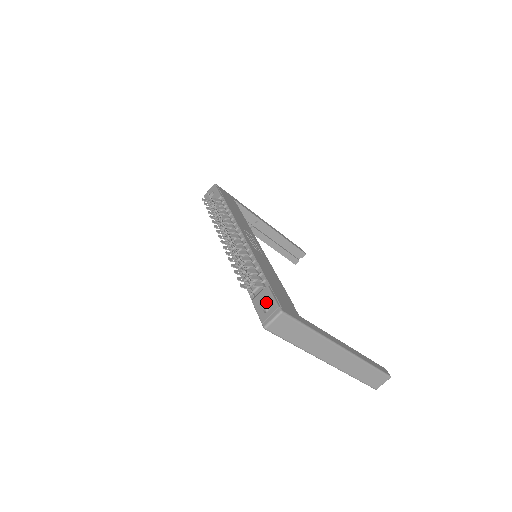
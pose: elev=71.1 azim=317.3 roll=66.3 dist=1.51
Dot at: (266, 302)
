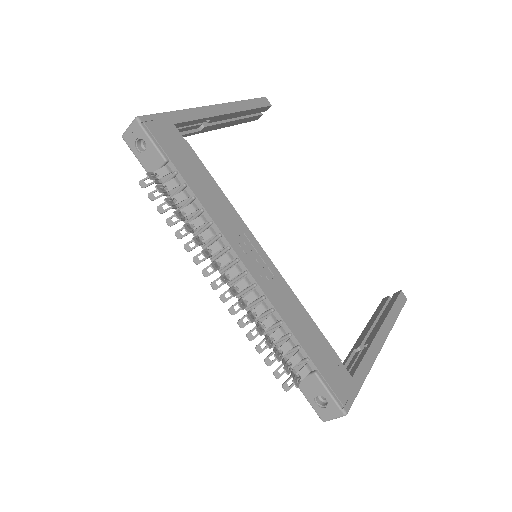
Dot at: (319, 395)
